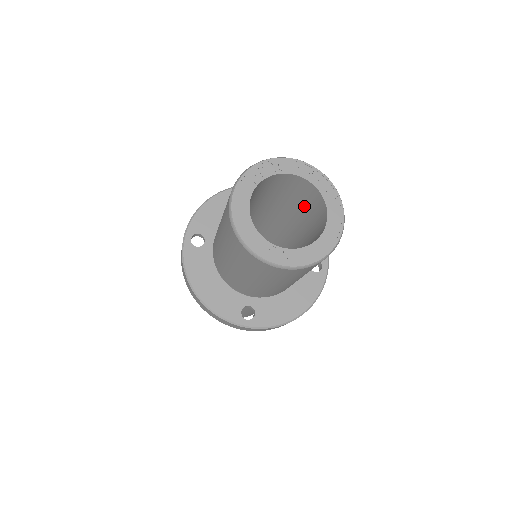
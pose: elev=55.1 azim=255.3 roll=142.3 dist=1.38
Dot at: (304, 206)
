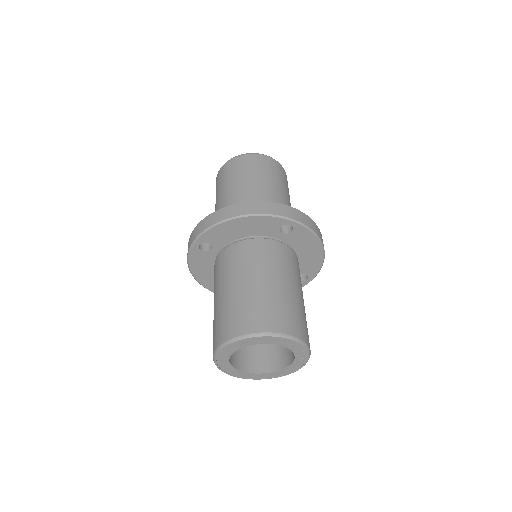
Dot at: occluded
